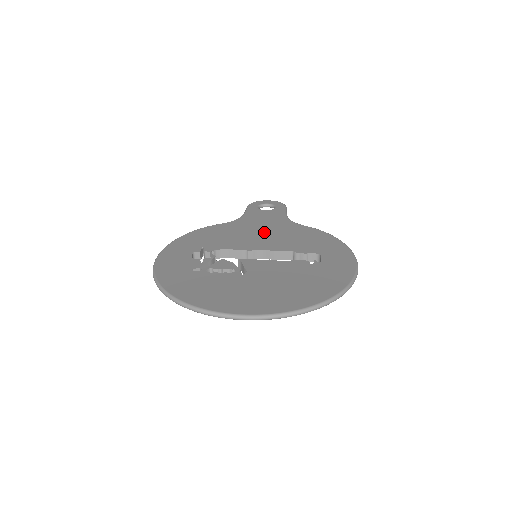
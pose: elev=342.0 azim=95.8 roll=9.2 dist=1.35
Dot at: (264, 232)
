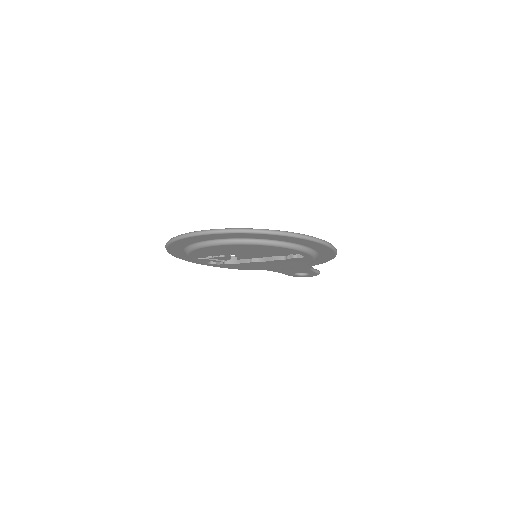
Dot at: occluded
